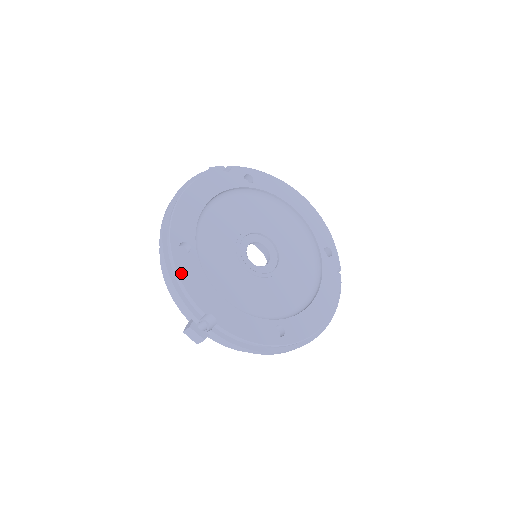
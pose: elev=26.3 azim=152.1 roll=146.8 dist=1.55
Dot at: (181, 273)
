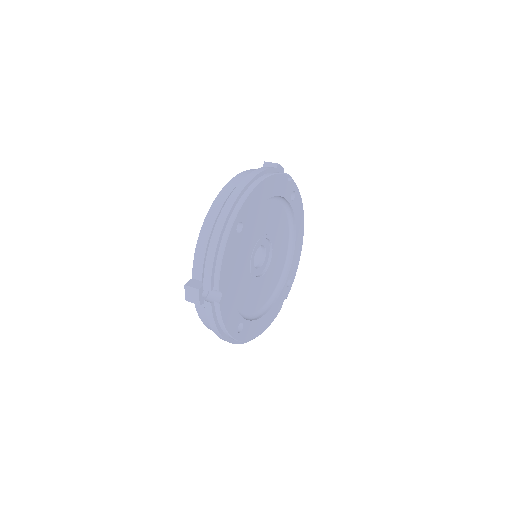
Dot at: (227, 248)
